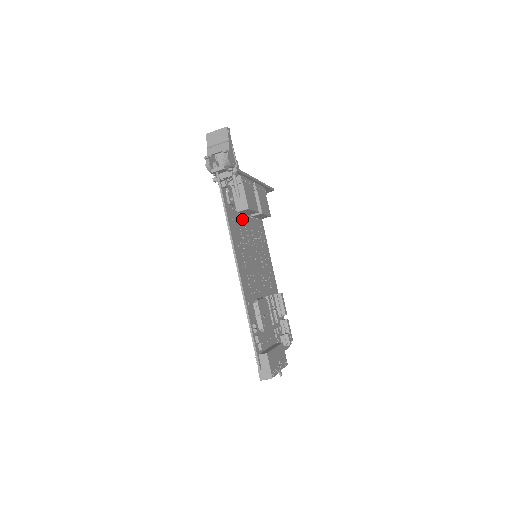
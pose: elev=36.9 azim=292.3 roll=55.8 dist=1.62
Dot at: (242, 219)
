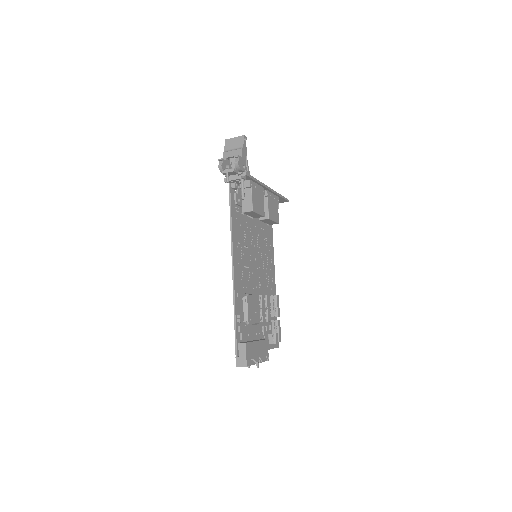
Dot at: (248, 220)
